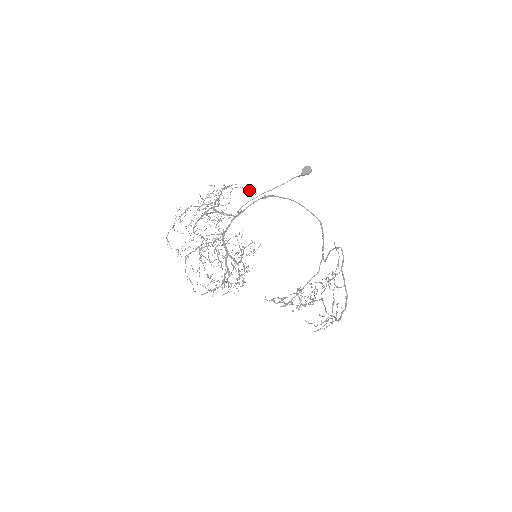
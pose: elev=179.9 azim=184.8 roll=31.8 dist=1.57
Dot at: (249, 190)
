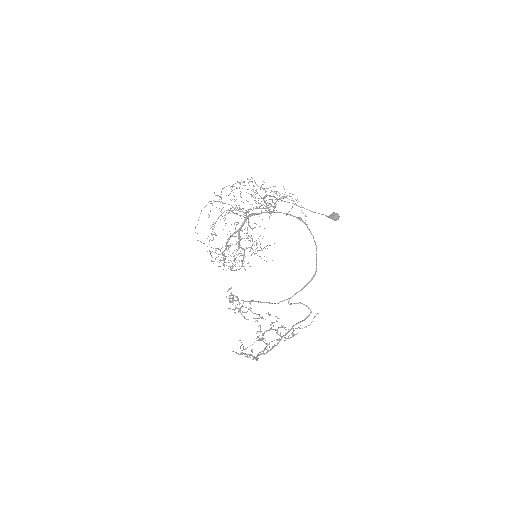
Dot at: occluded
